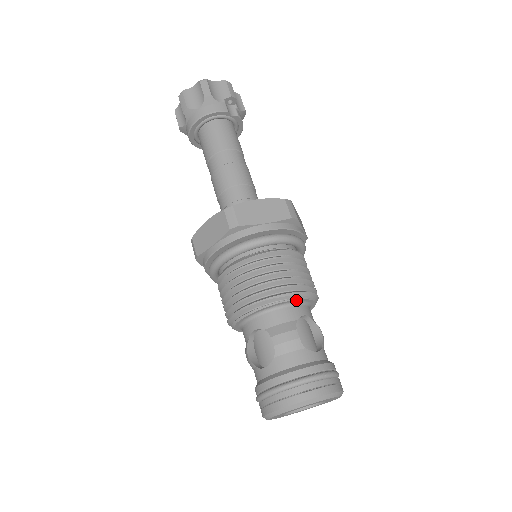
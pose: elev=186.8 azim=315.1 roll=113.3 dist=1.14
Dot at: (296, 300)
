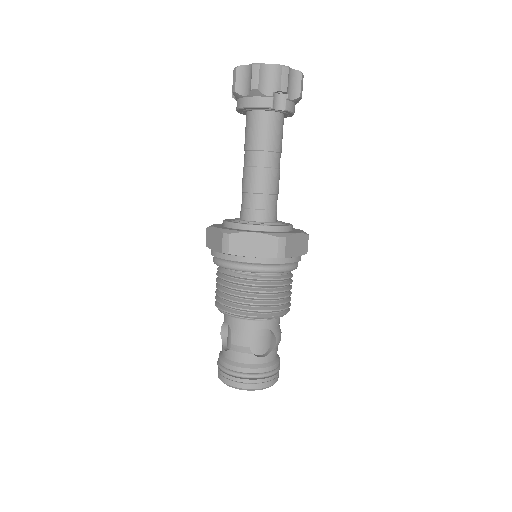
Dot at: (259, 319)
